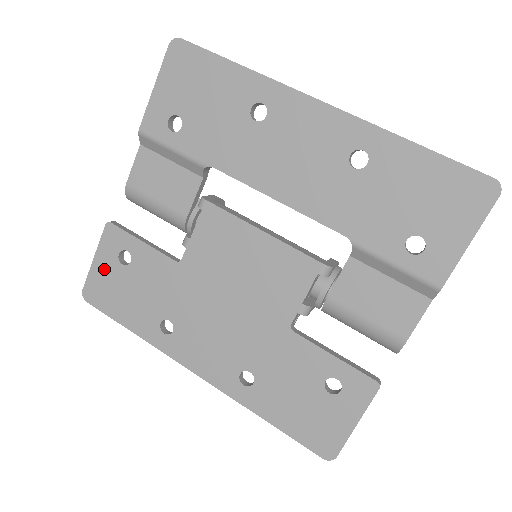
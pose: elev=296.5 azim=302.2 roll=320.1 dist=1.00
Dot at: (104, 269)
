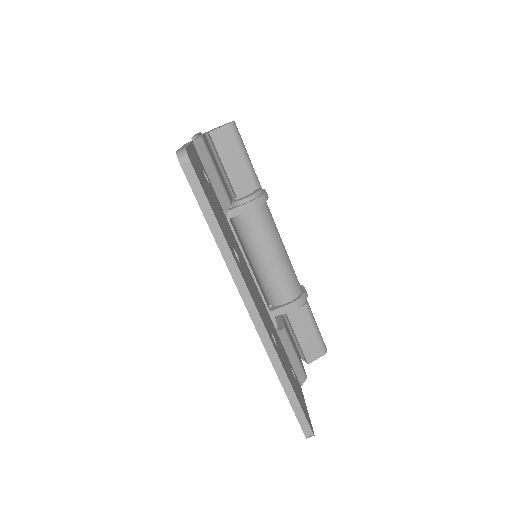
Dot at: occluded
